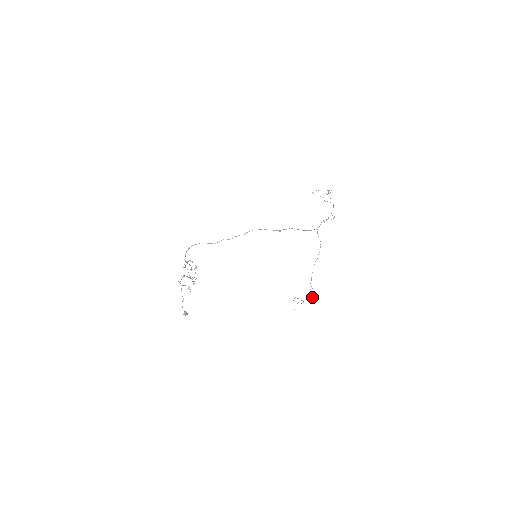
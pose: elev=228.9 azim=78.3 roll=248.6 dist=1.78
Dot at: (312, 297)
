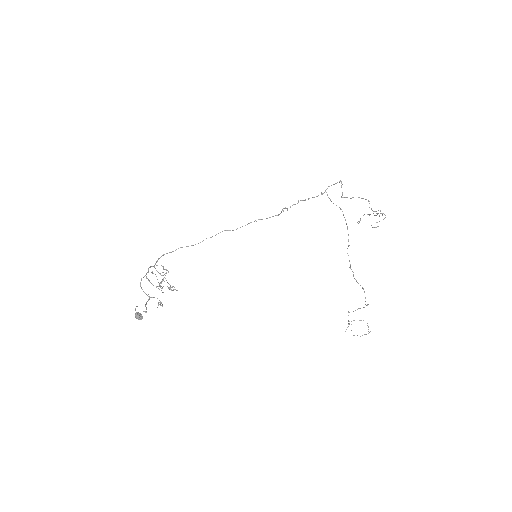
Dot at: (365, 298)
